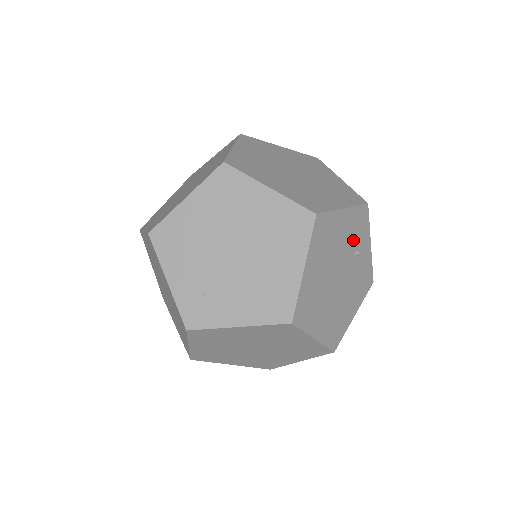
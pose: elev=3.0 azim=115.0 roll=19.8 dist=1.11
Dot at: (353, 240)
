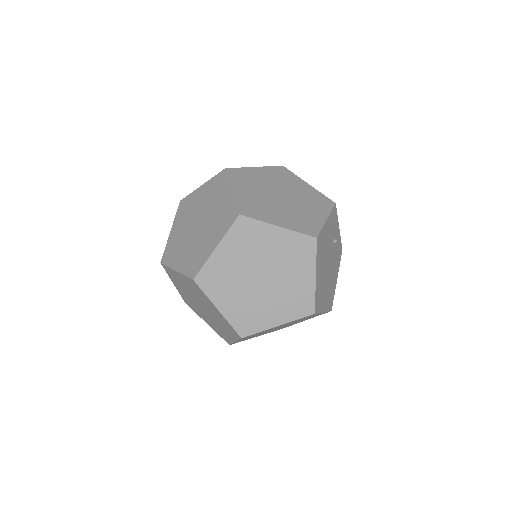
Dot at: (332, 234)
